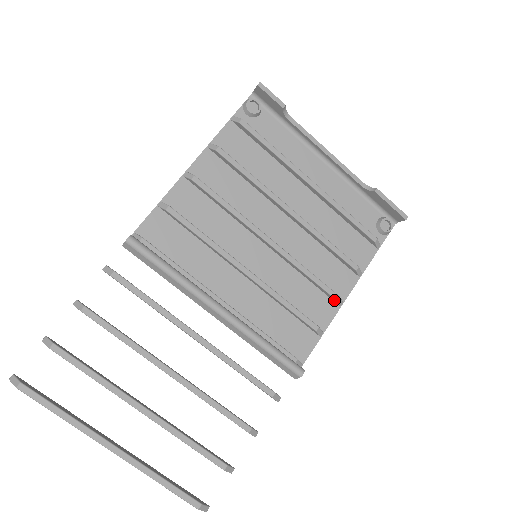
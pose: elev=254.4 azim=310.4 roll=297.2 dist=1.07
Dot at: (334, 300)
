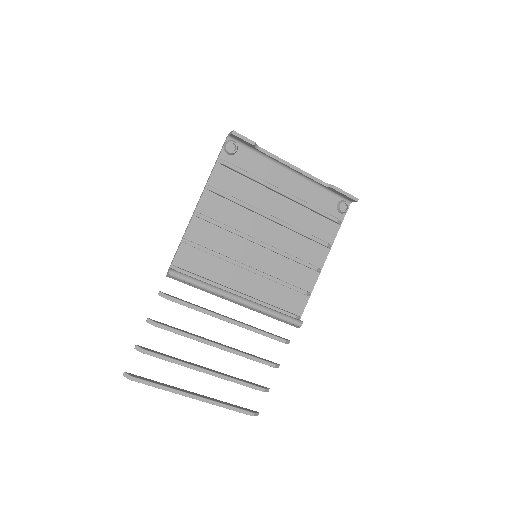
Dot at: (315, 270)
